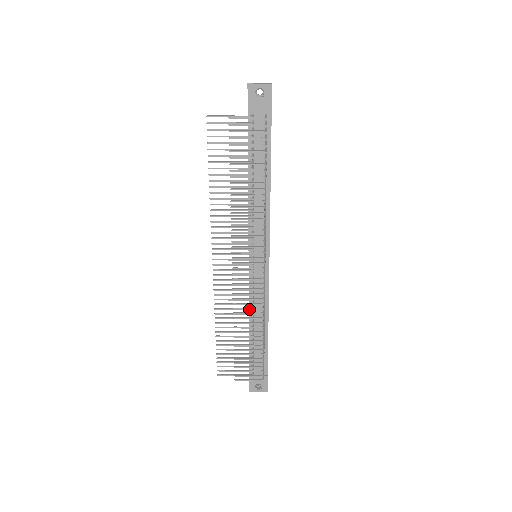
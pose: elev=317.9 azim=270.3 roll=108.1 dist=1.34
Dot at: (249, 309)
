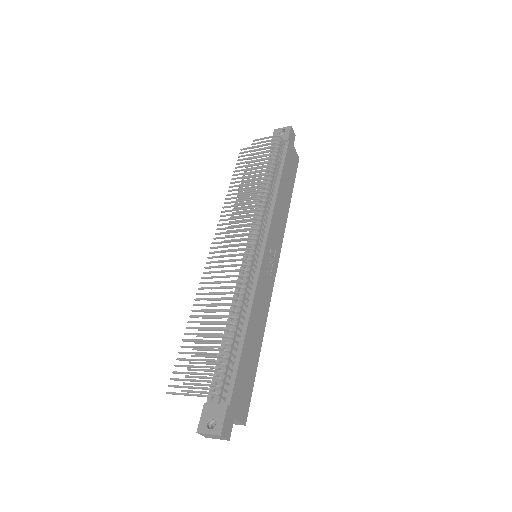
Dot at: (226, 287)
